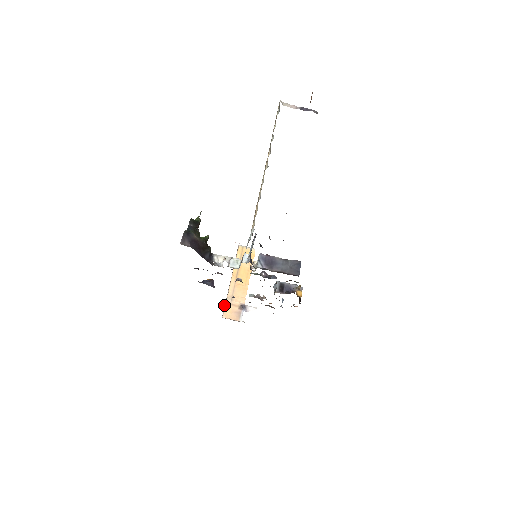
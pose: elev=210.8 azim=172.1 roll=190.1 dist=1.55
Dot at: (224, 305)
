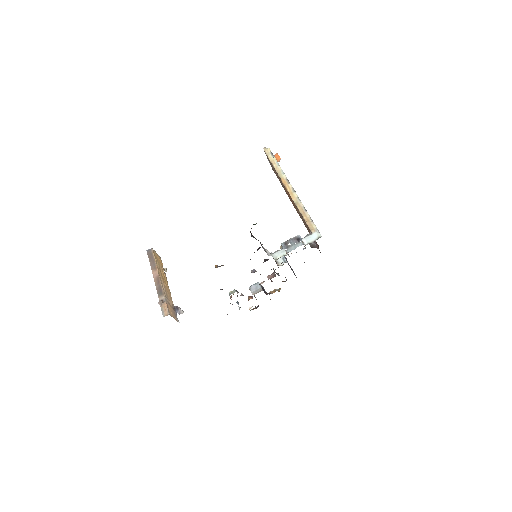
Dot at: (163, 303)
